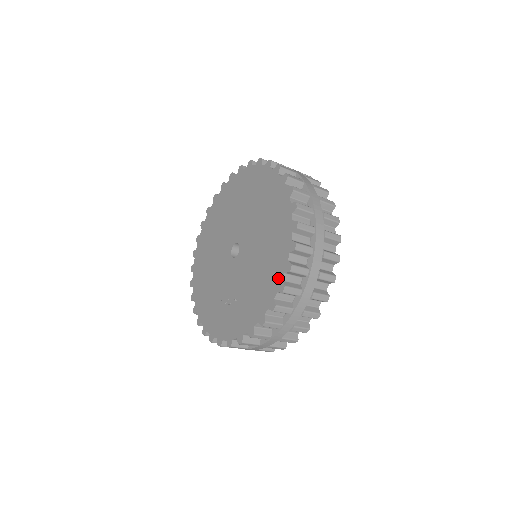
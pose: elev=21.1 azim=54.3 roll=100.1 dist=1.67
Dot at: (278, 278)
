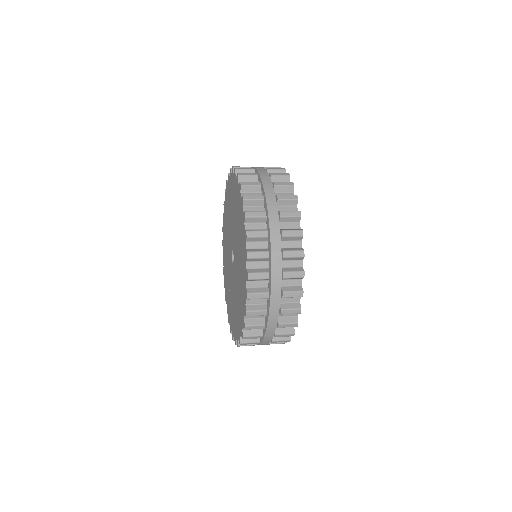
Dot at: (241, 324)
